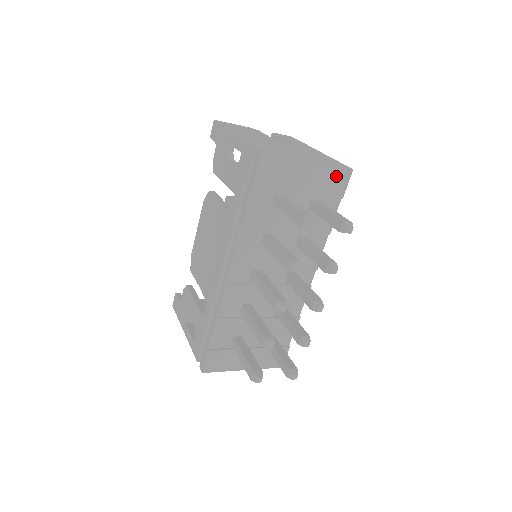
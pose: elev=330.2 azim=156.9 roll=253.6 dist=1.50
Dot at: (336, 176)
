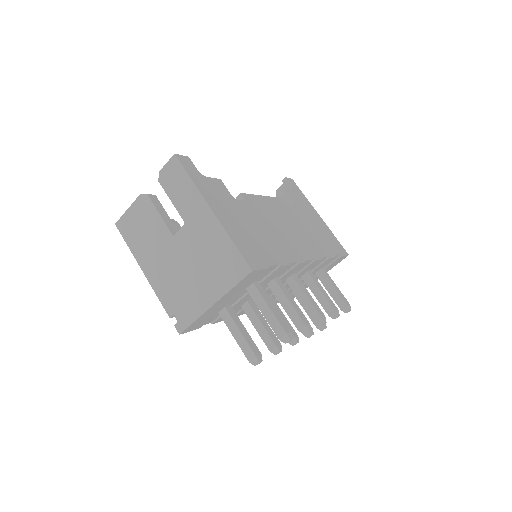
Dot at: (245, 281)
